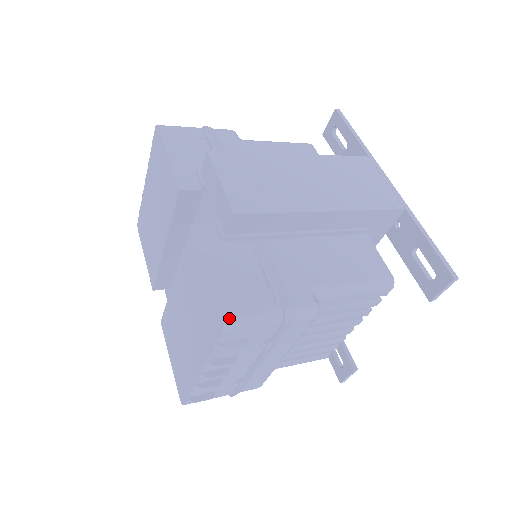
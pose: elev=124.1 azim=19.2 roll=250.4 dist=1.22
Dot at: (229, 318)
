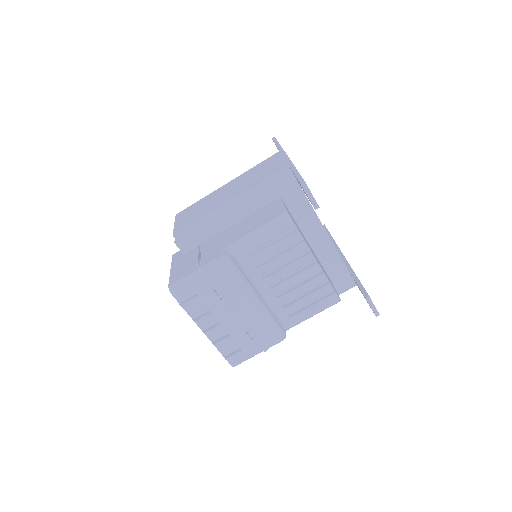
Dot at: (171, 286)
